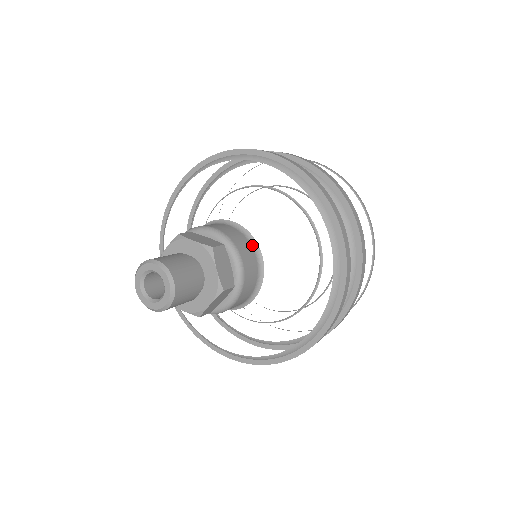
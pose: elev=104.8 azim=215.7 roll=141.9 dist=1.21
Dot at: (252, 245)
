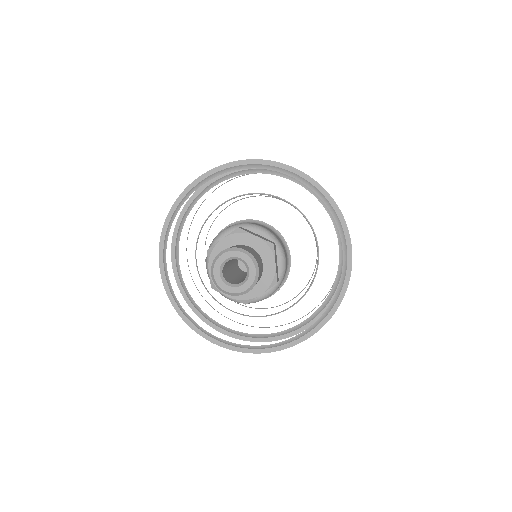
Dot at: (284, 246)
